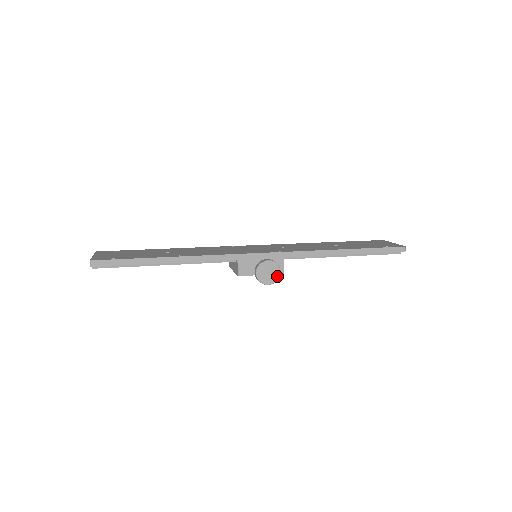
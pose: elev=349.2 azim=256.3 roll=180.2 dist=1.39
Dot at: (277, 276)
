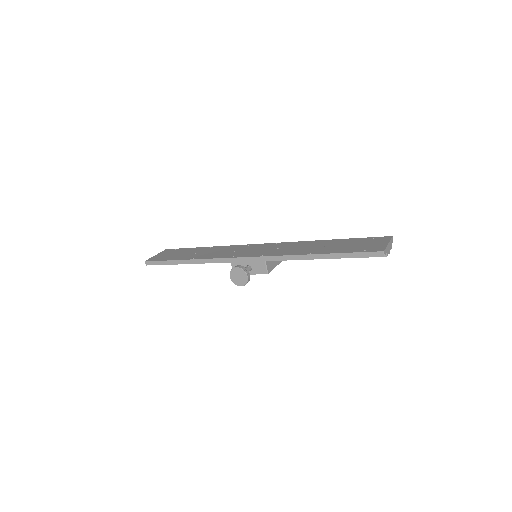
Dot at: (246, 280)
